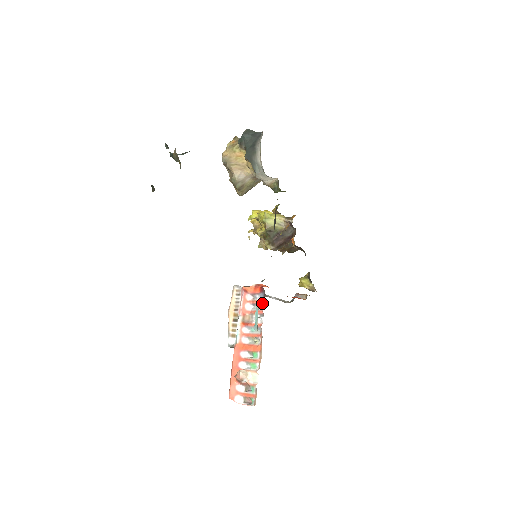
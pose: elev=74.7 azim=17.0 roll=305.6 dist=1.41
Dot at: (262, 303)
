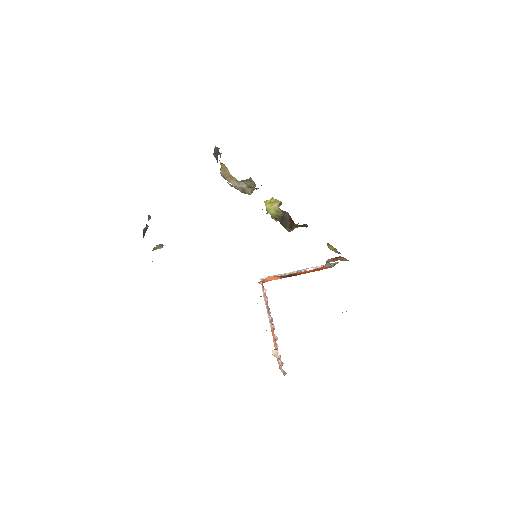
Dot at: occluded
